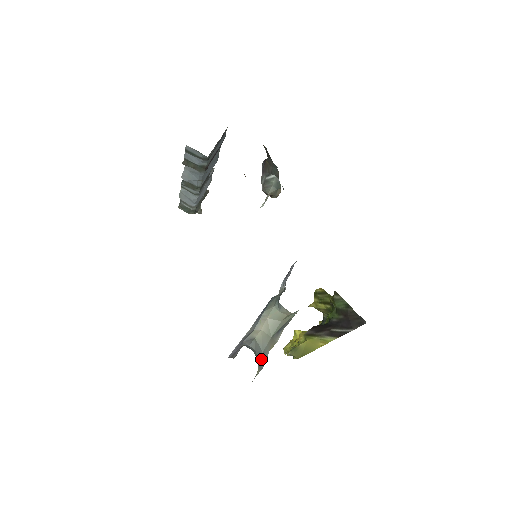
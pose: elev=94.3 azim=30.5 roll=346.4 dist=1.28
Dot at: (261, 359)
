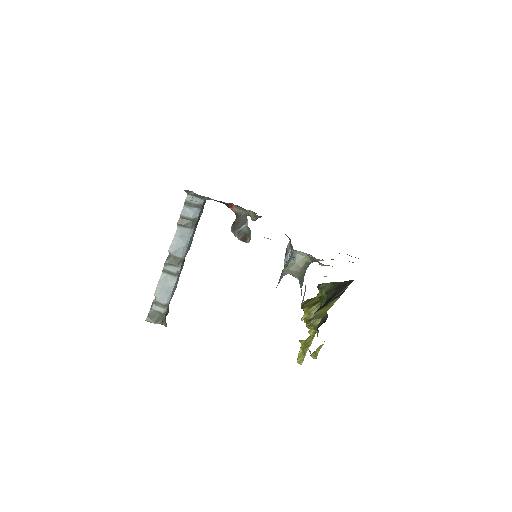
Dot at: occluded
